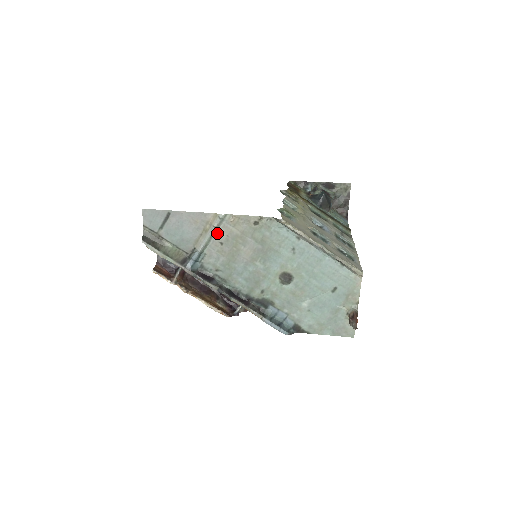
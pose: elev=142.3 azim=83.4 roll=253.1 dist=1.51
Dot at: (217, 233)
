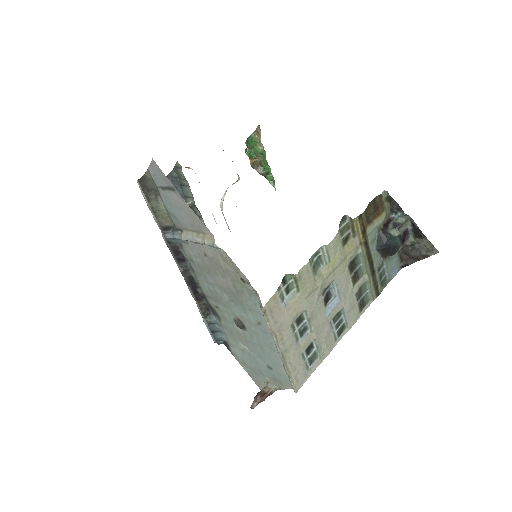
Dot at: (206, 246)
